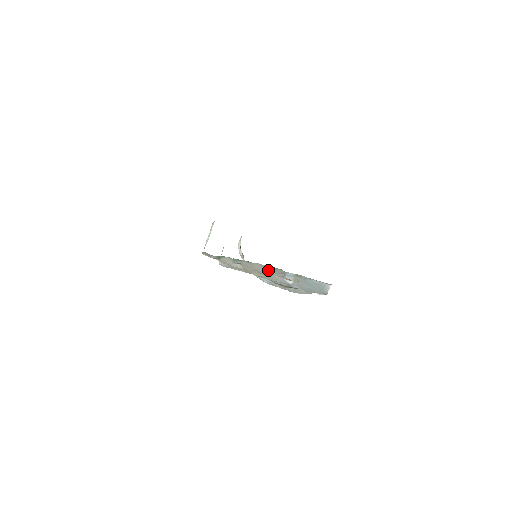
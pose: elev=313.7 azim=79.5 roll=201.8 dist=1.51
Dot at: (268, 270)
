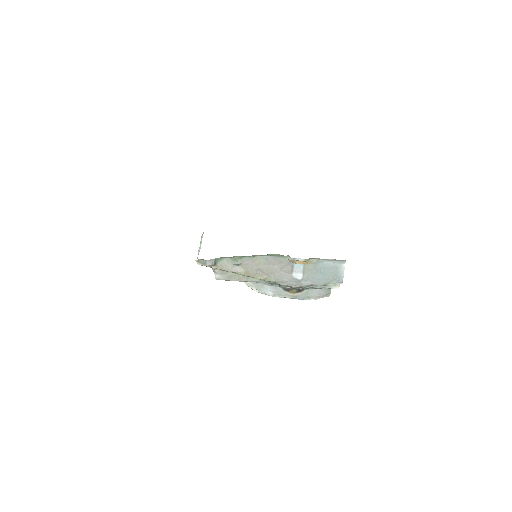
Dot at: (273, 264)
